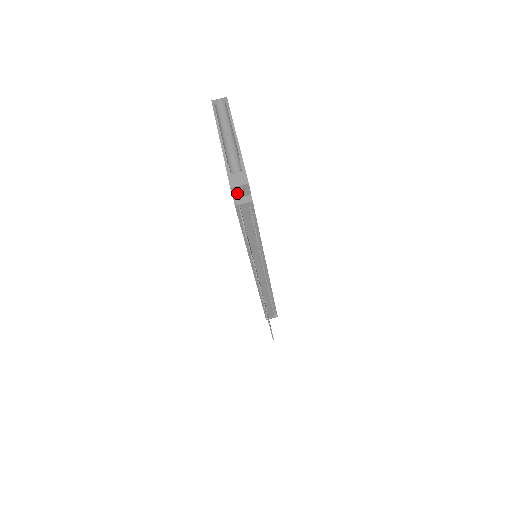
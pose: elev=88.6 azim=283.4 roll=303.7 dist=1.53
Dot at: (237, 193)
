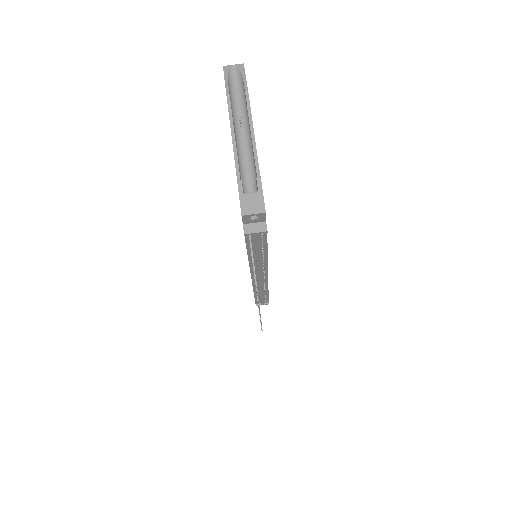
Dot at: (249, 219)
